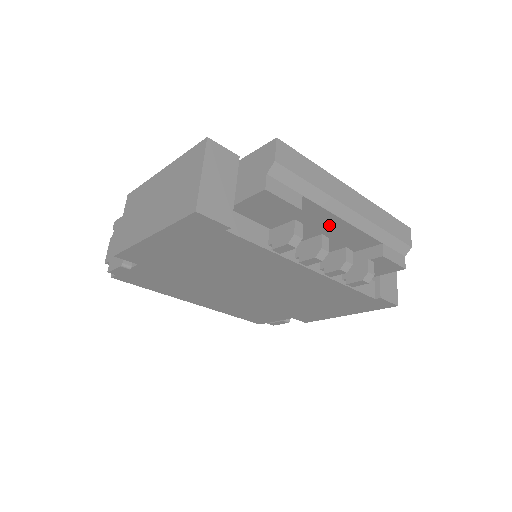
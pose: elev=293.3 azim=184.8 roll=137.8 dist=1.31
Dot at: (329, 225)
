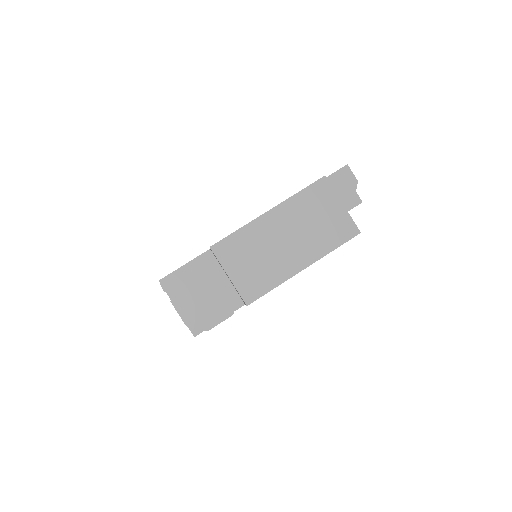
Dot at: occluded
